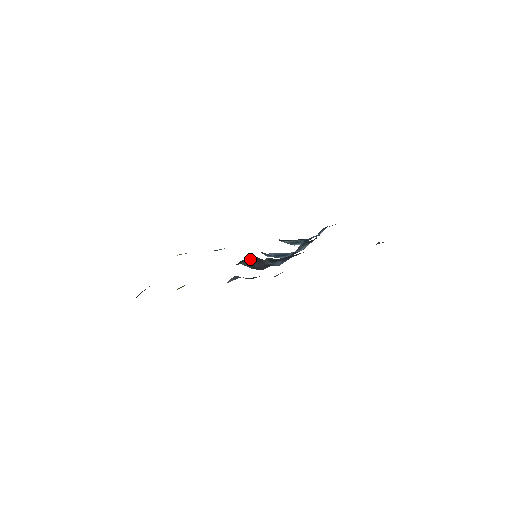
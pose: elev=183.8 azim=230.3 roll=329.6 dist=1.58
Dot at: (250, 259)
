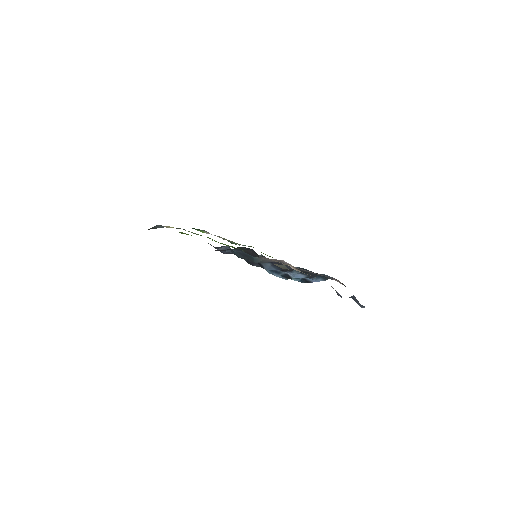
Dot at: (249, 251)
